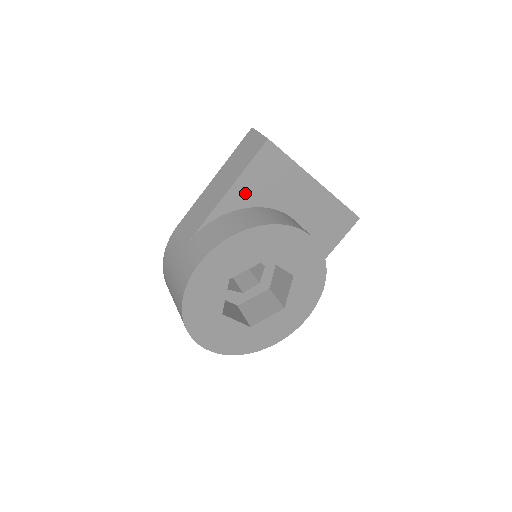
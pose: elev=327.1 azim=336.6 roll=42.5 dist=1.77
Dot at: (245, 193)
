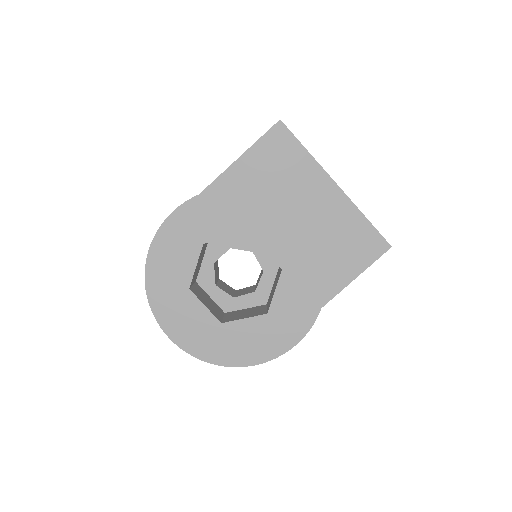
Dot at: (250, 172)
